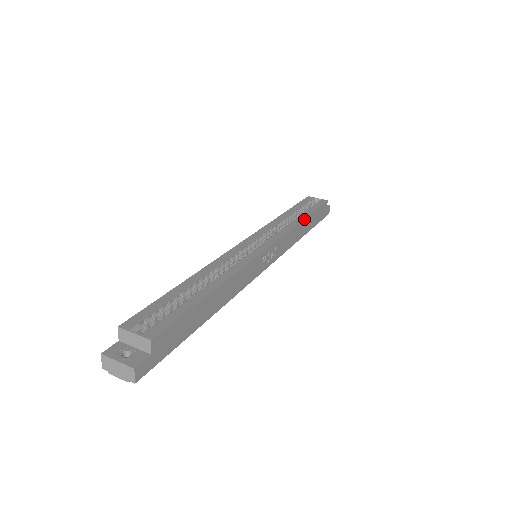
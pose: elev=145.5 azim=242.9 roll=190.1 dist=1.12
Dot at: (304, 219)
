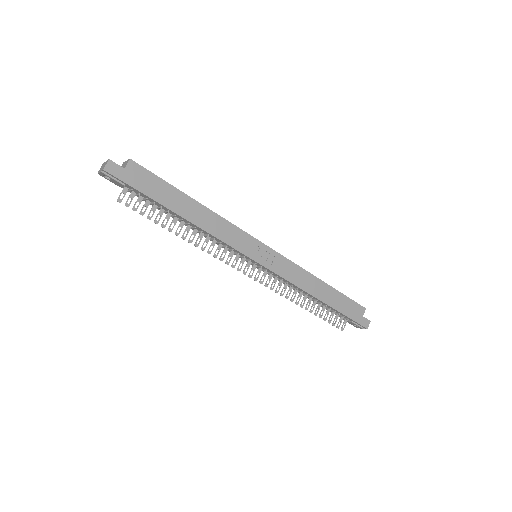
Dot at: (322, 281)
